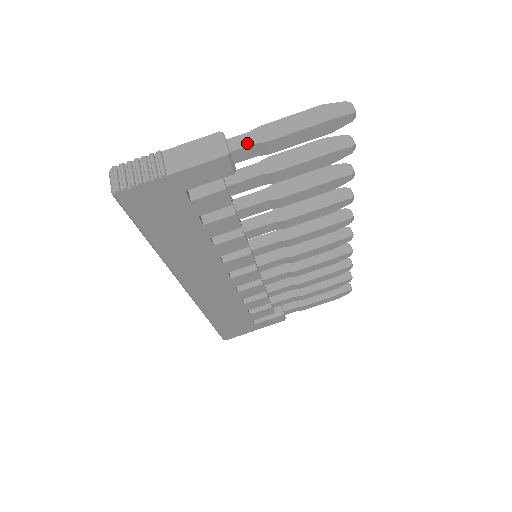
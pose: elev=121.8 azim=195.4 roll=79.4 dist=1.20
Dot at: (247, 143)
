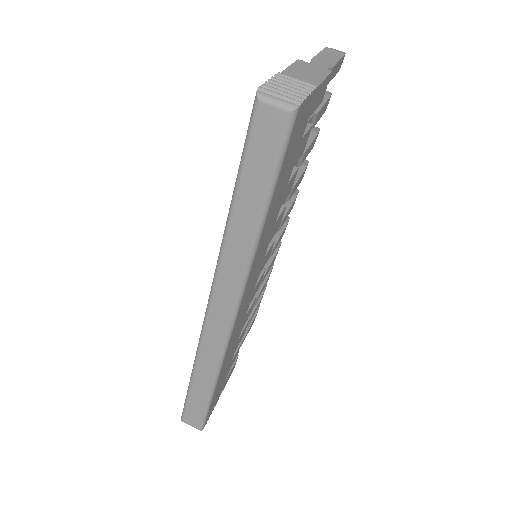
Dot at: occluded
